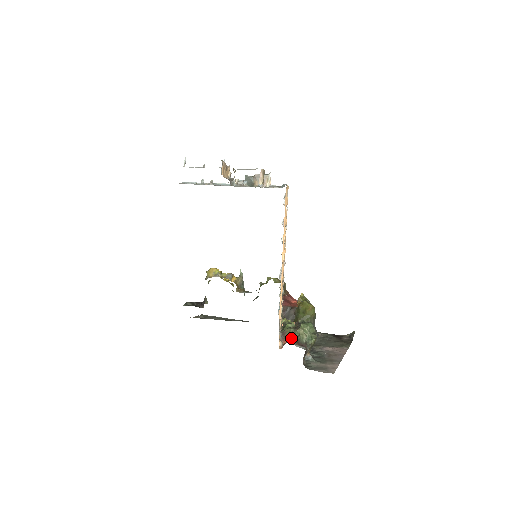
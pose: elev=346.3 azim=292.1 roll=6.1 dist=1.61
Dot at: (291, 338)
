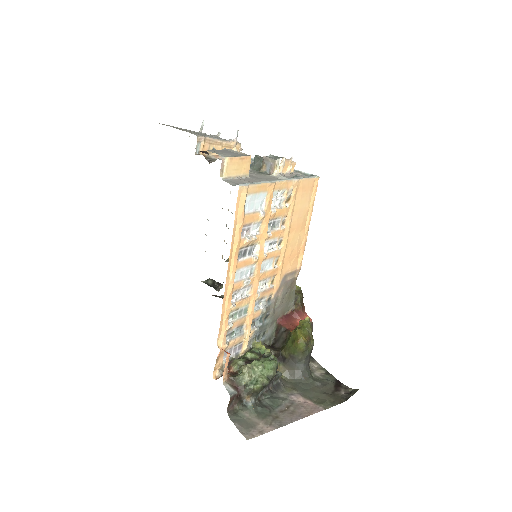
Dot at: (230, 373)
